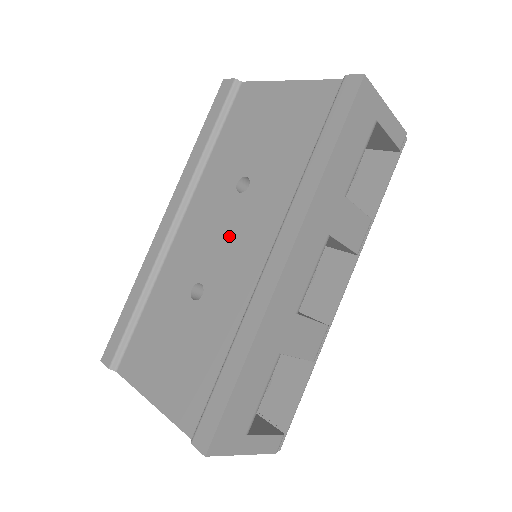
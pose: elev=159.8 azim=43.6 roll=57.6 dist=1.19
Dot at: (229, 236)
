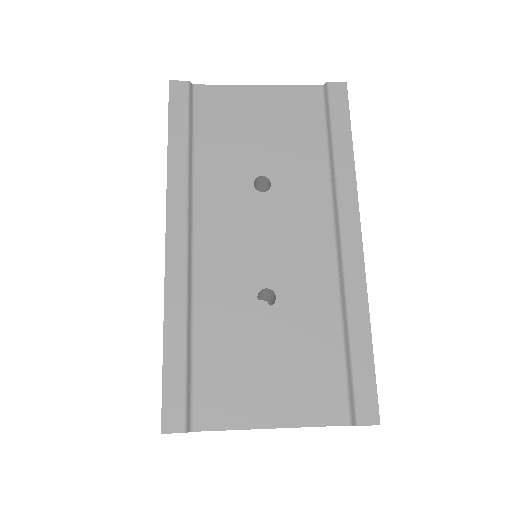
Dot at: (276, 234)
